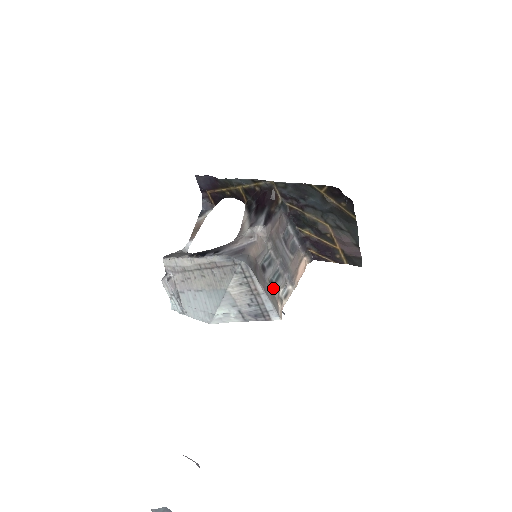
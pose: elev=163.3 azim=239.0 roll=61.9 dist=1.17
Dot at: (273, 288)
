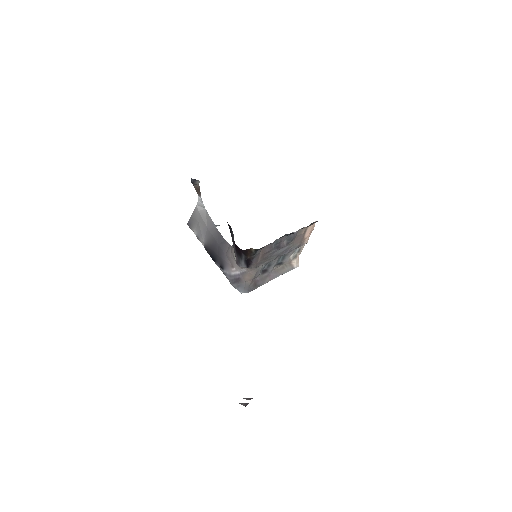
Dot at: (281, 264)
